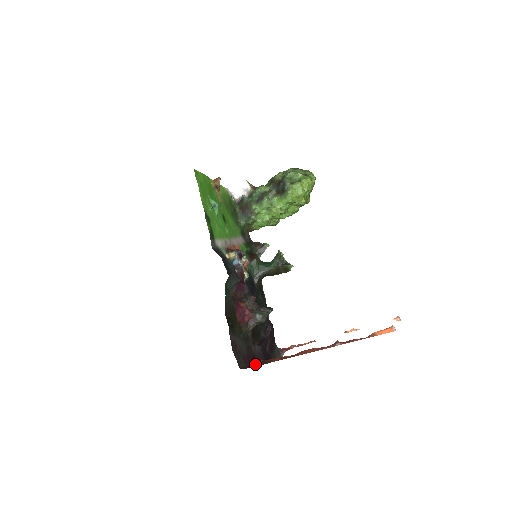
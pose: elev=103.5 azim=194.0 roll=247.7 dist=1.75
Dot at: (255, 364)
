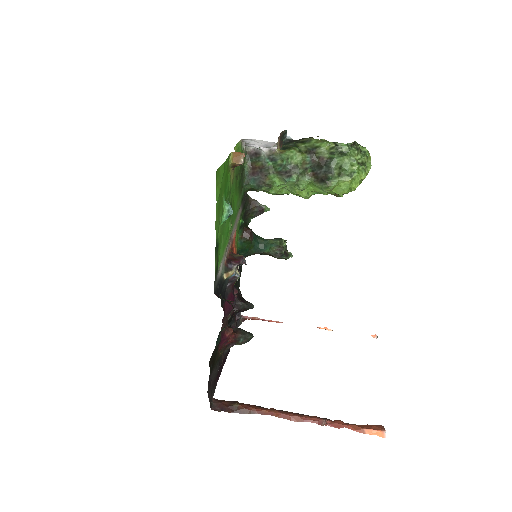
Dot at: (229, 408)
